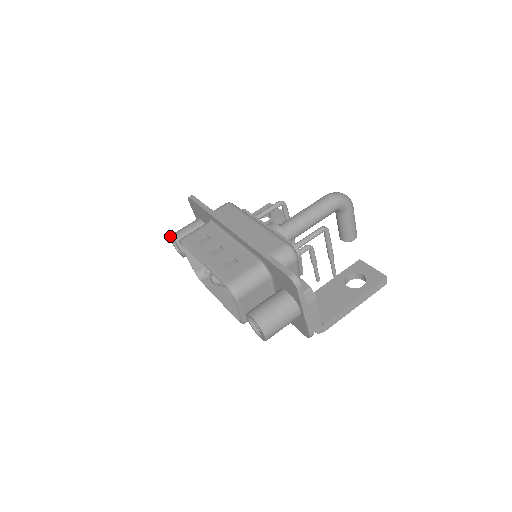
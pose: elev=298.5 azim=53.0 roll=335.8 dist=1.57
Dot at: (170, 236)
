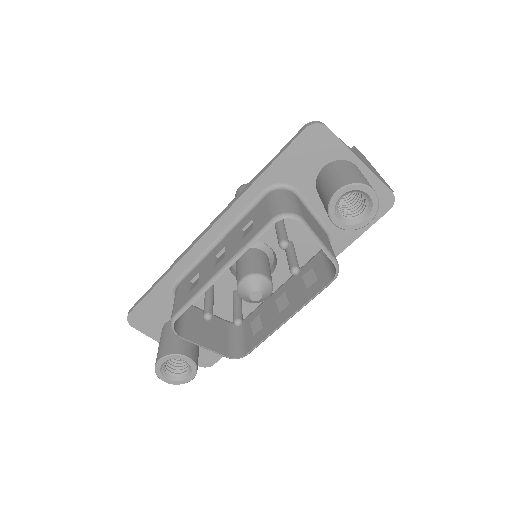
Dot at: (155, 366)
